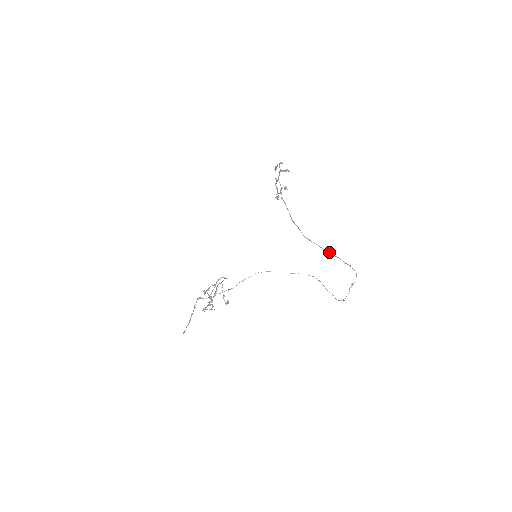
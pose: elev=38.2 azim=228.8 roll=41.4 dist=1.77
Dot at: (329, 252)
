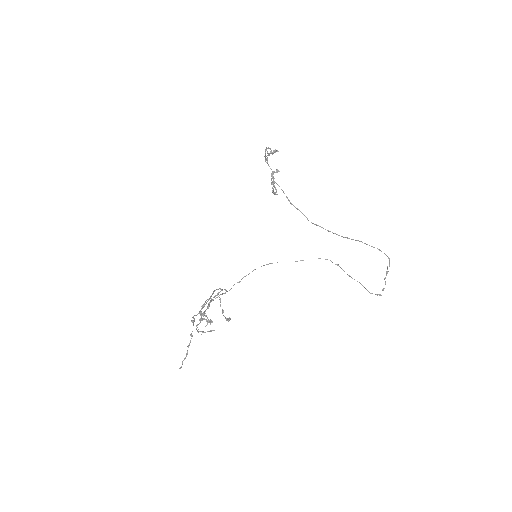
Dot at: (347, 237)
